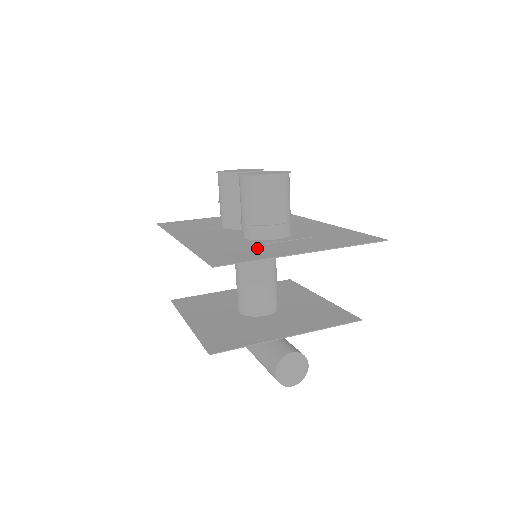
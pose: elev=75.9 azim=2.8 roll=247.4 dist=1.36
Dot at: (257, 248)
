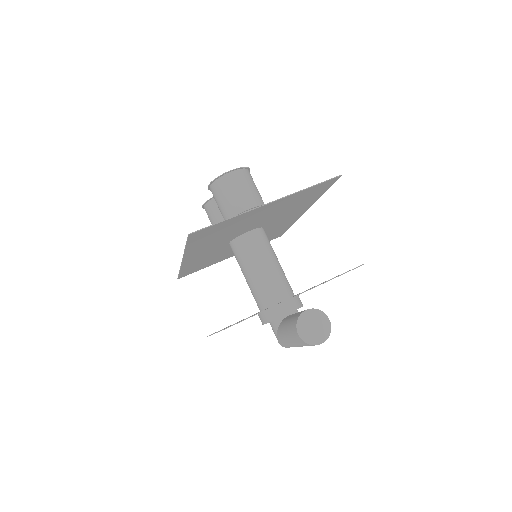
Dot at: (234, 225)
